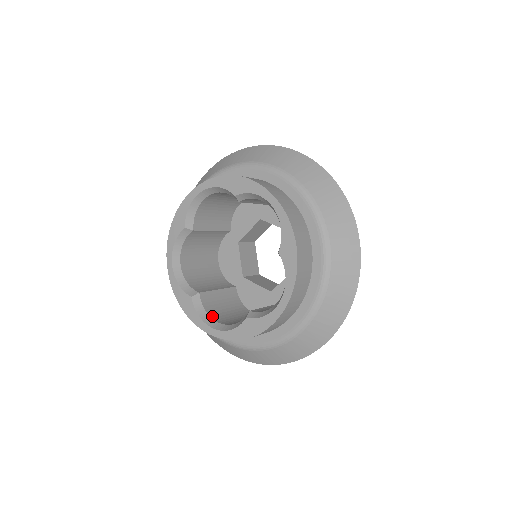
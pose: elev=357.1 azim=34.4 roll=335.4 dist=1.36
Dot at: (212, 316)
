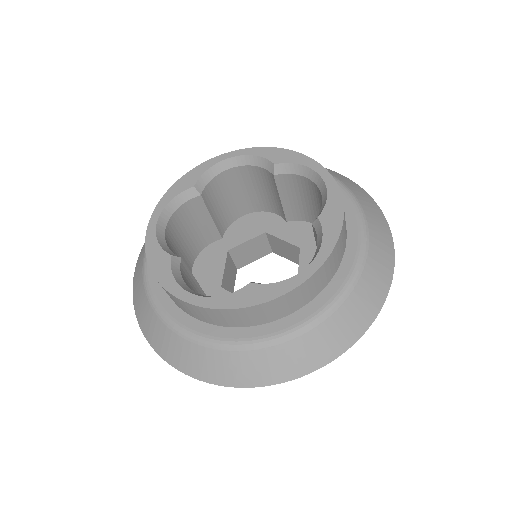
Dot at: occluded
